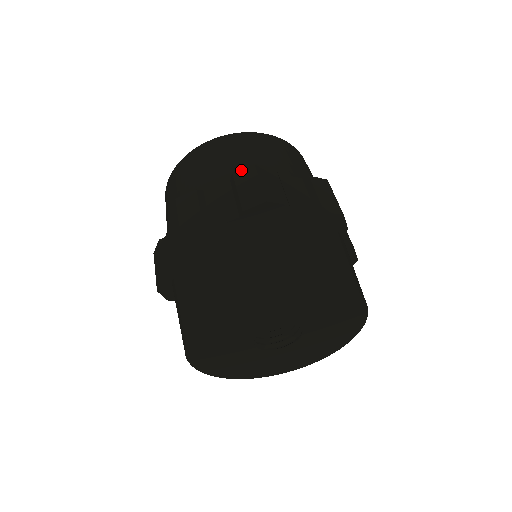
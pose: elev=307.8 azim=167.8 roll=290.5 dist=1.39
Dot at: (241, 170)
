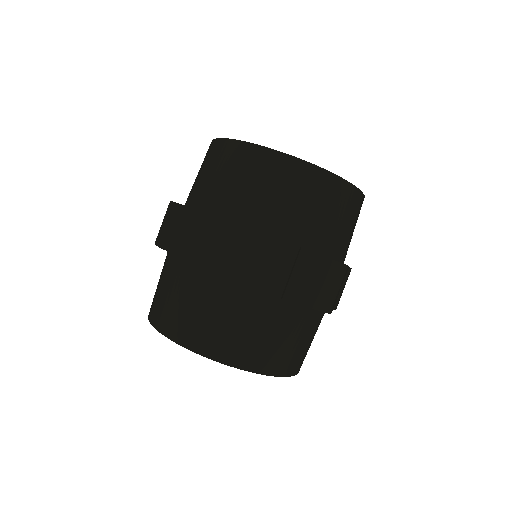
Dot at: (191, 208)
